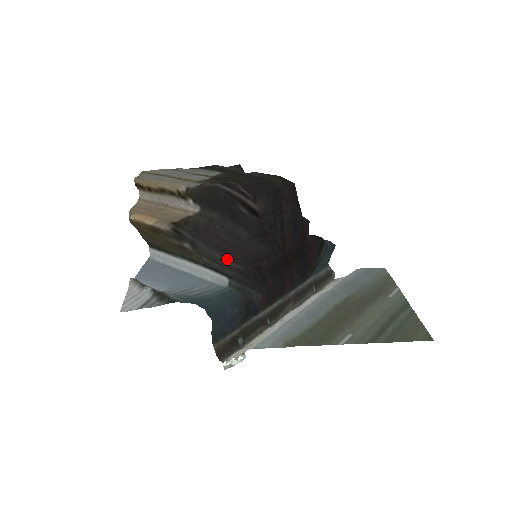
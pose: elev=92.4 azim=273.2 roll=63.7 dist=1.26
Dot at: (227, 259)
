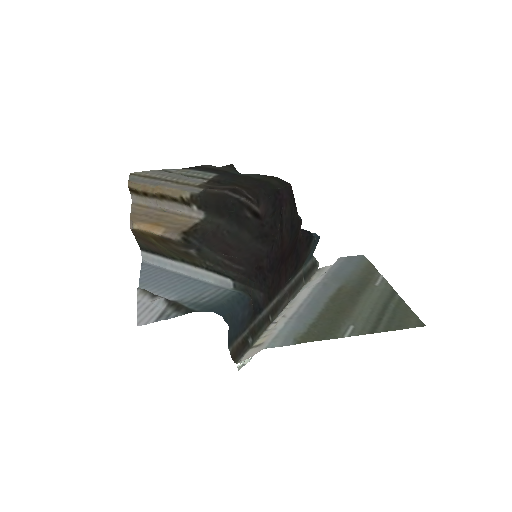
Dot at: (229, 261)
